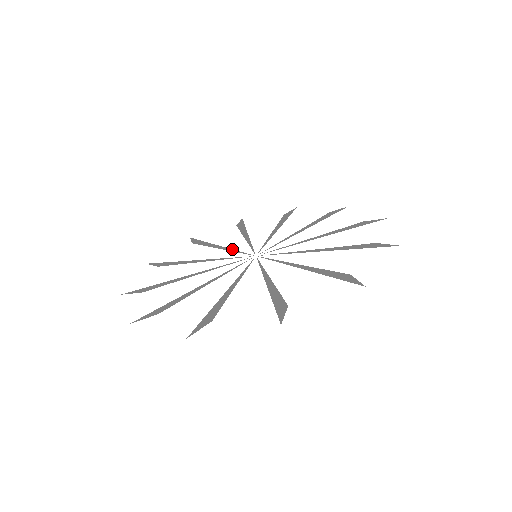
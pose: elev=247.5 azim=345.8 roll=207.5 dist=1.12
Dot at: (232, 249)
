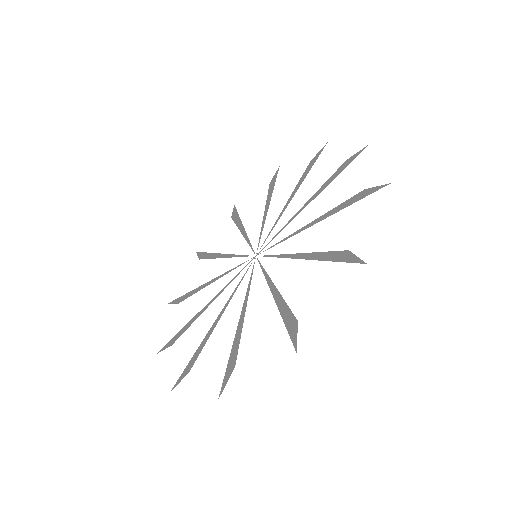
Dot at: (247, 237)
